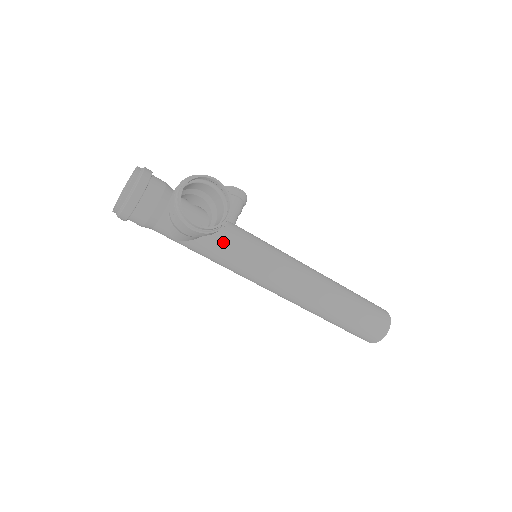
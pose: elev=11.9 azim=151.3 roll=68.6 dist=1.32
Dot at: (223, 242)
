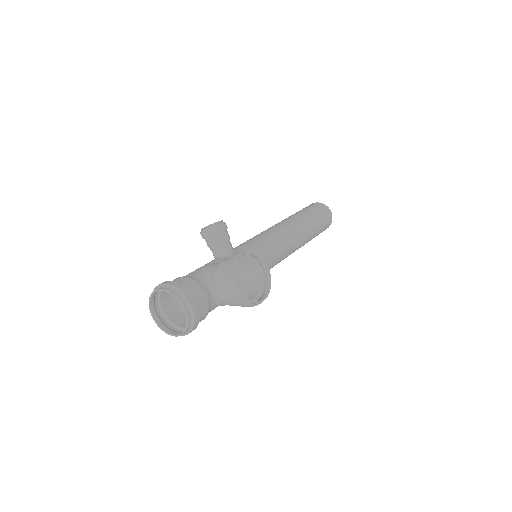
Dot at: occluded
